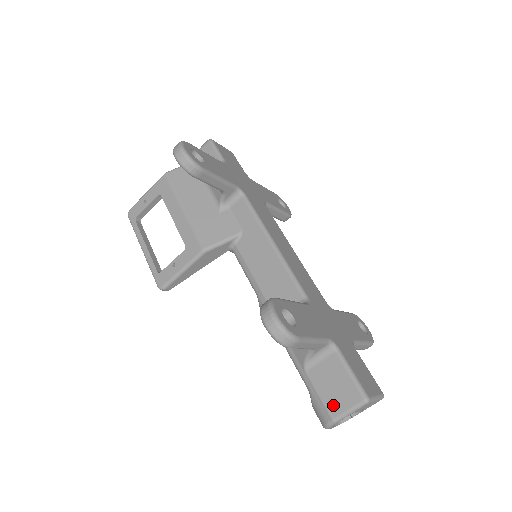
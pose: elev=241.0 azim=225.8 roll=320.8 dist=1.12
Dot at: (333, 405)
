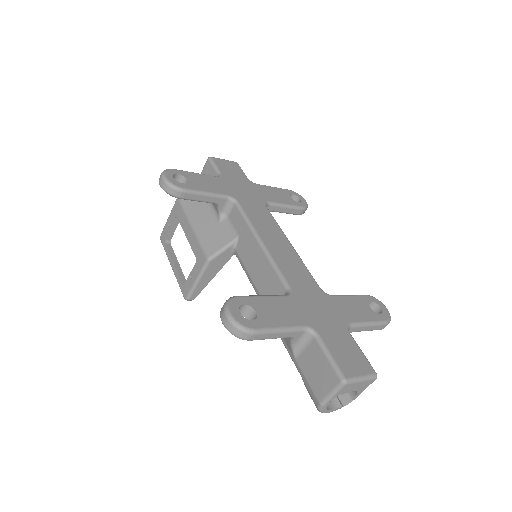
Dot at: (318, 389)
